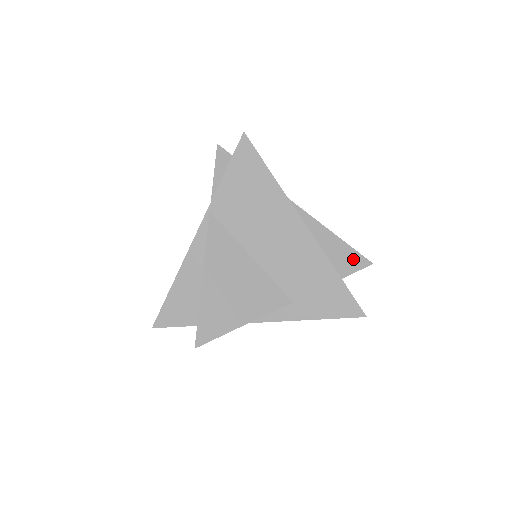
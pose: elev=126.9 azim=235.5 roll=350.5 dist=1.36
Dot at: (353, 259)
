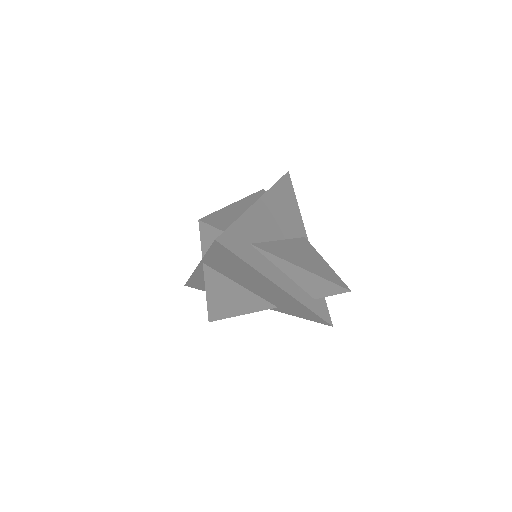
Dot at: (332, 289)
